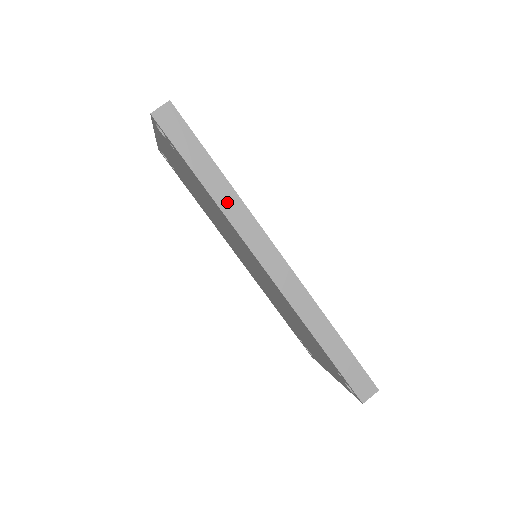
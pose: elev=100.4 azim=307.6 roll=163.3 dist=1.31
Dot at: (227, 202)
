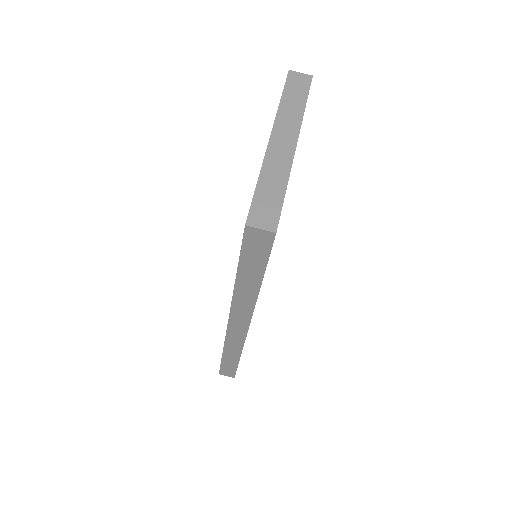
Dot at: (243, 296)
